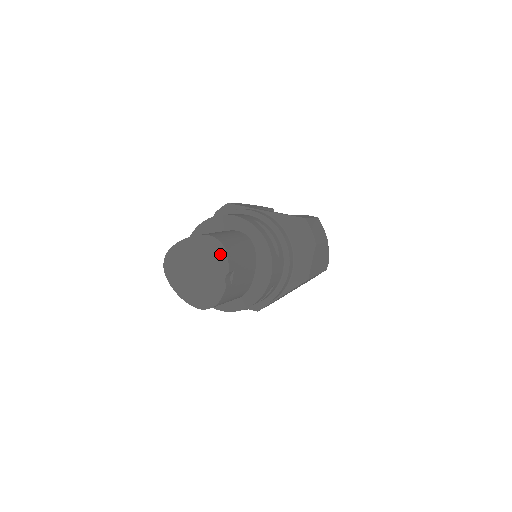
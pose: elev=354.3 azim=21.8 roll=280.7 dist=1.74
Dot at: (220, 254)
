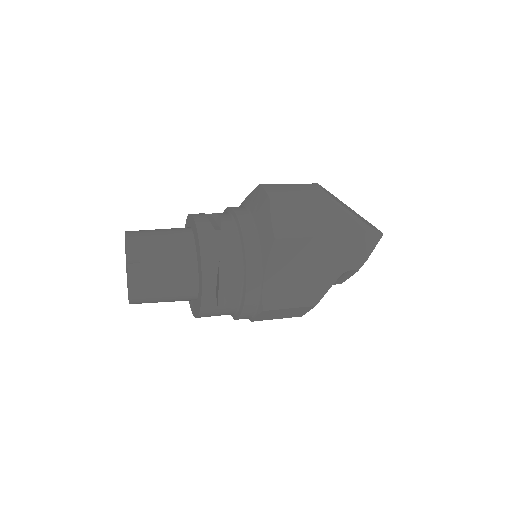
Dot at: (125, 241)
